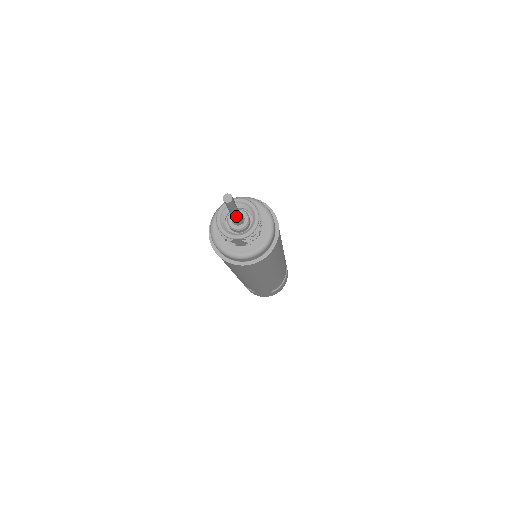
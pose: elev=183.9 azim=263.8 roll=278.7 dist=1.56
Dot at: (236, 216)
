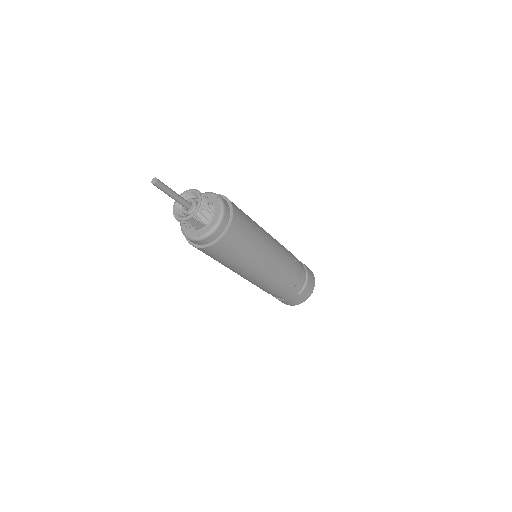
Dot at: (178, 199)
